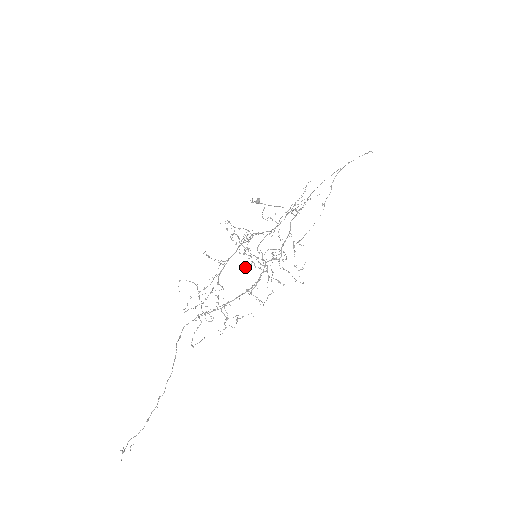
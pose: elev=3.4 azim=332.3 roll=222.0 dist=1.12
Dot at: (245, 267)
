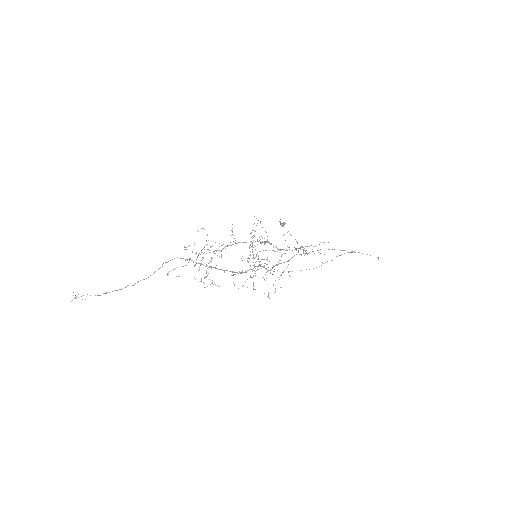
Dot at: occluded
